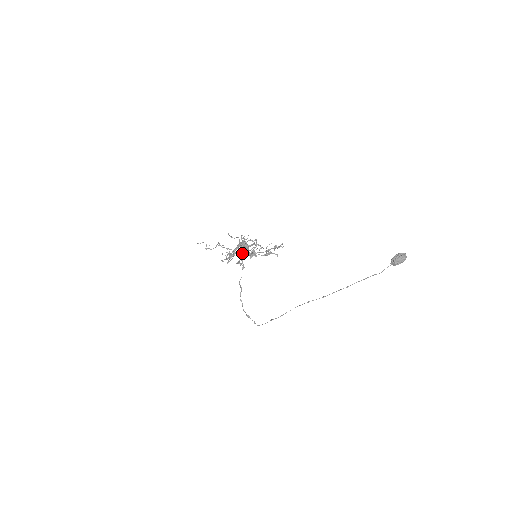
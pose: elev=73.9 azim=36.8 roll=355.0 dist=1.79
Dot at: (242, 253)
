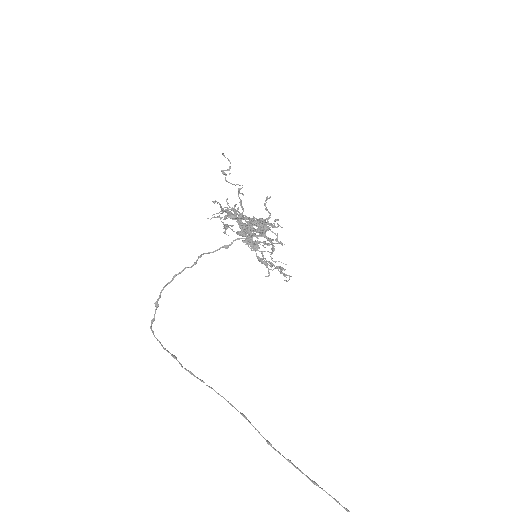
Dot at: occluded
